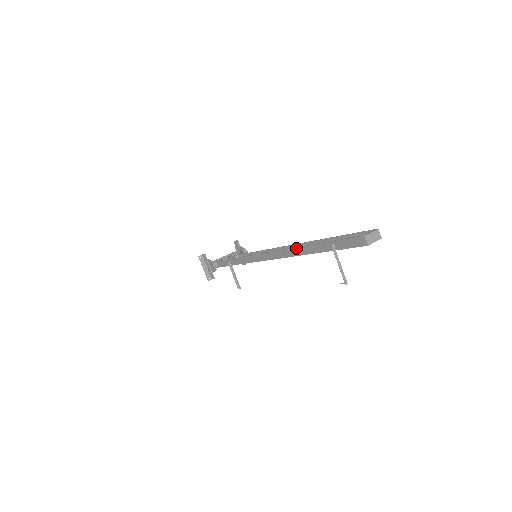
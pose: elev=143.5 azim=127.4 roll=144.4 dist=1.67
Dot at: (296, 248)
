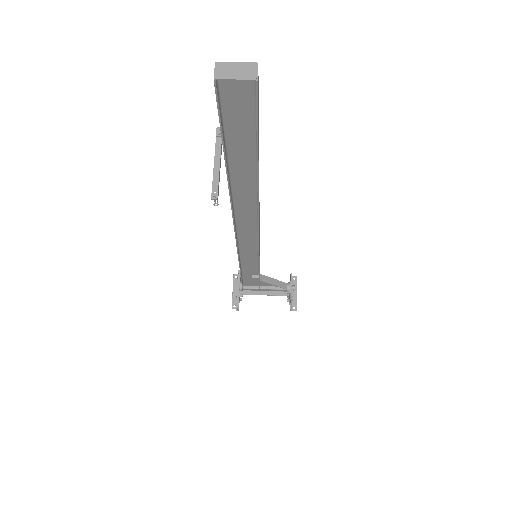
Dot at: occluded
